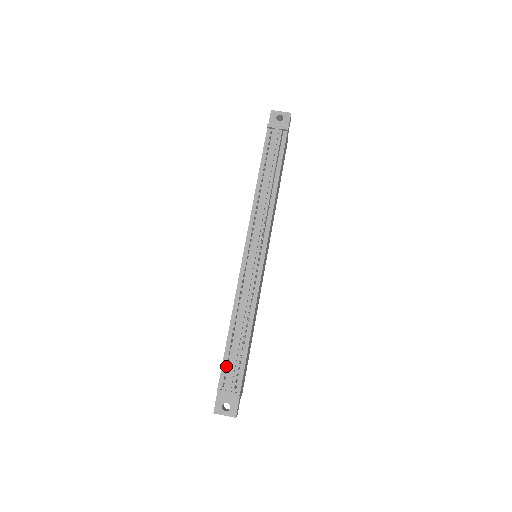
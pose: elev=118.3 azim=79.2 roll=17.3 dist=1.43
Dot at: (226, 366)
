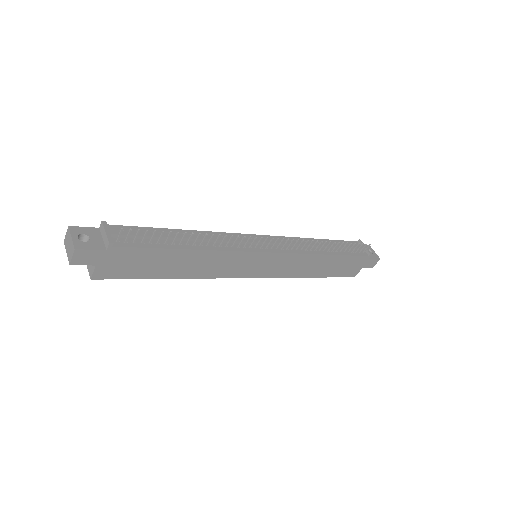
Dot at: occluded
